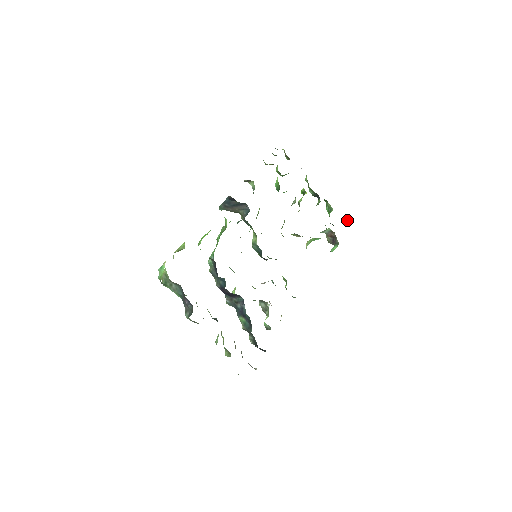
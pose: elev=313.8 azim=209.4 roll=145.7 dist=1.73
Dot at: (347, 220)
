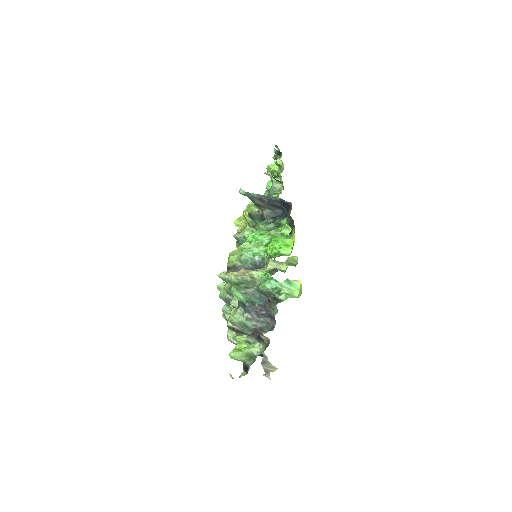
Dot at: occluded
